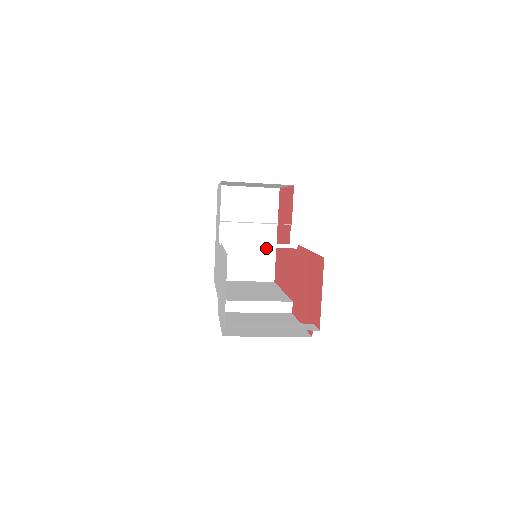
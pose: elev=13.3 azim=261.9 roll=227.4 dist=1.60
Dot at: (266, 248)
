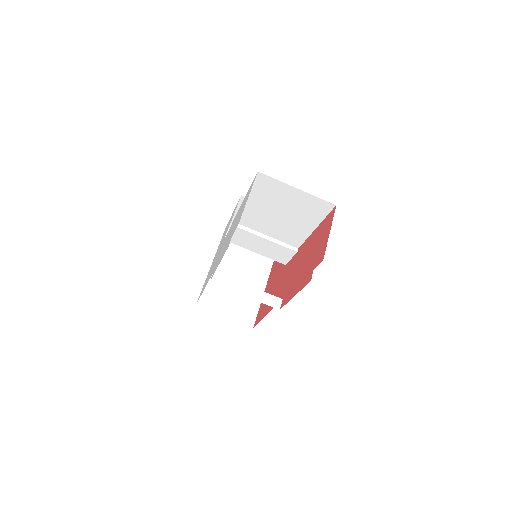
Dot at: occluded
